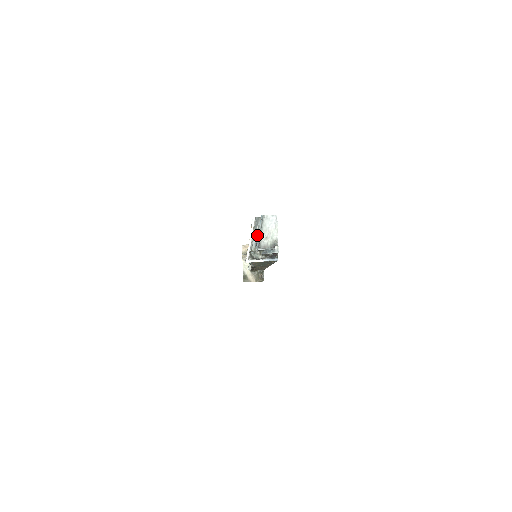
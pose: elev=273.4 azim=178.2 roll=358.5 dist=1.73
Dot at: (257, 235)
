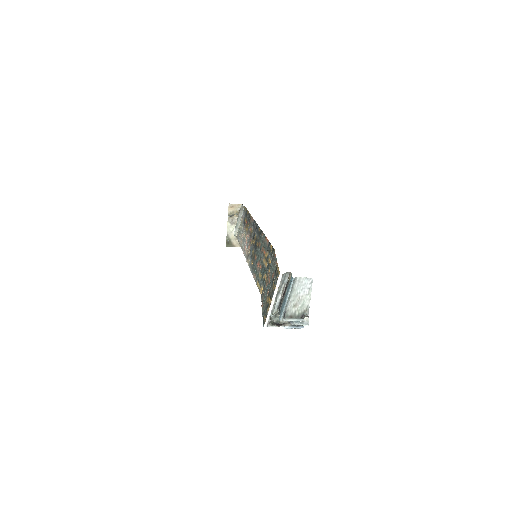
Dot at: (281, 294)
